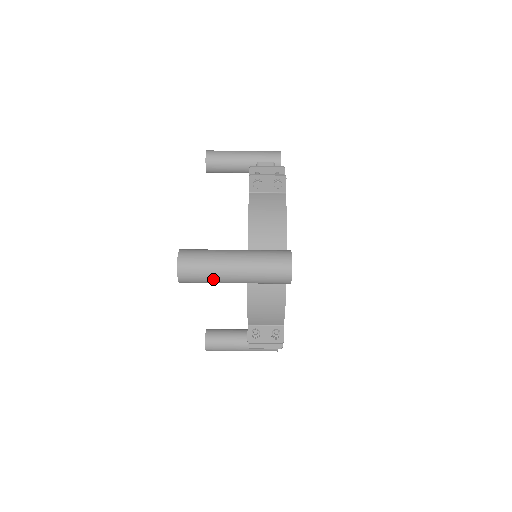
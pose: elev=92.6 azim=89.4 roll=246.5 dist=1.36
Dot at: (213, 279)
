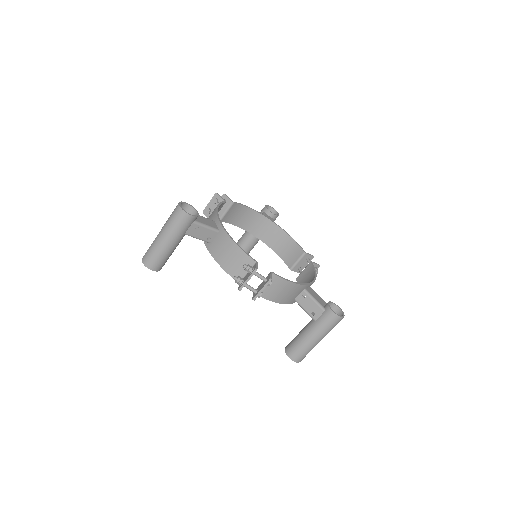
Dot at: occluded
